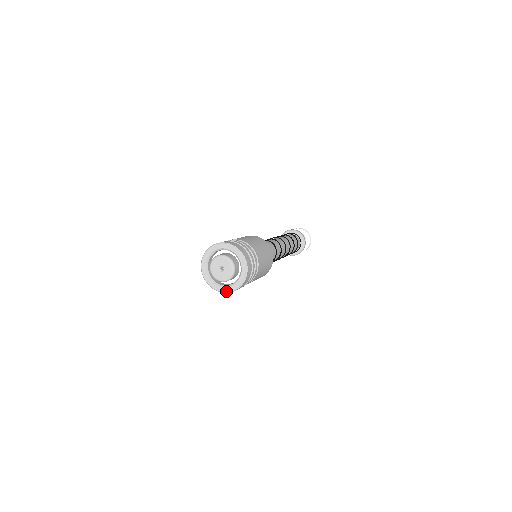
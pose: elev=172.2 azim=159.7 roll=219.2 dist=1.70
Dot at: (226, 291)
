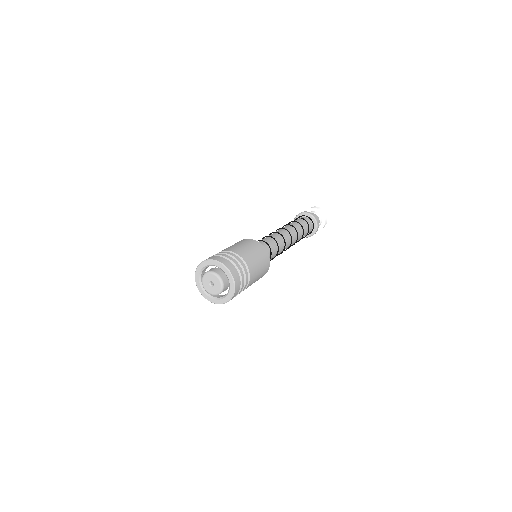
Dot at: (220, 303)
